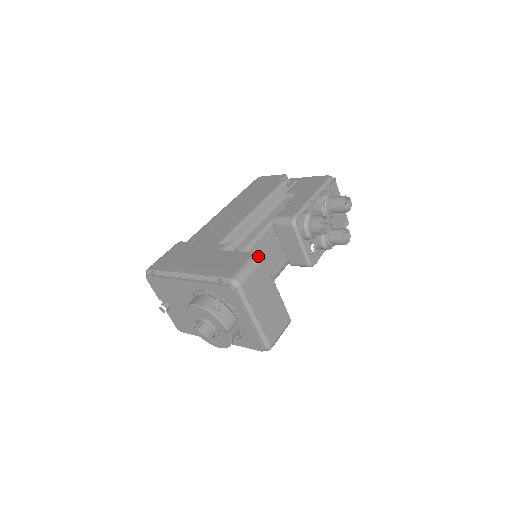
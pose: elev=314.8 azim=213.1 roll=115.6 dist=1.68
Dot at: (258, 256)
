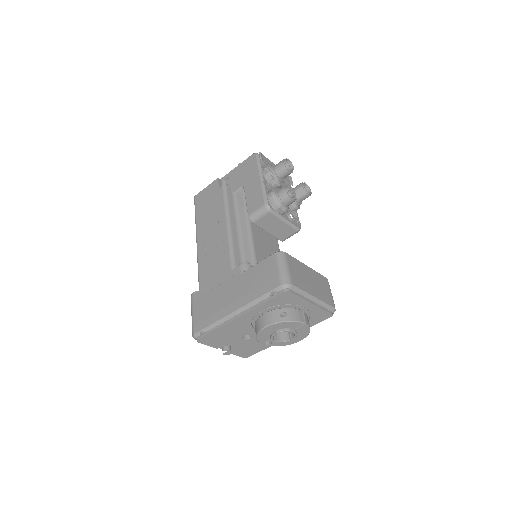
Dot at: (280, 254)
